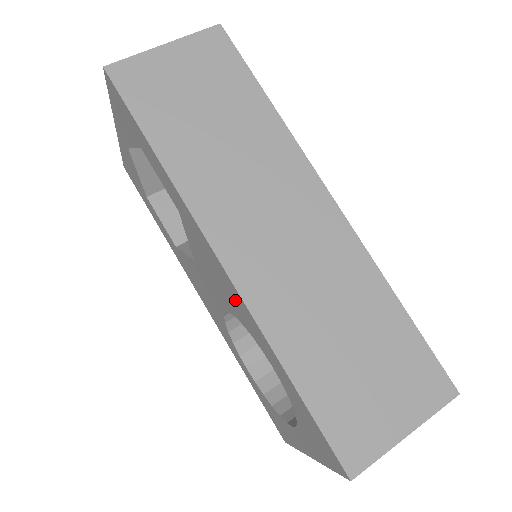
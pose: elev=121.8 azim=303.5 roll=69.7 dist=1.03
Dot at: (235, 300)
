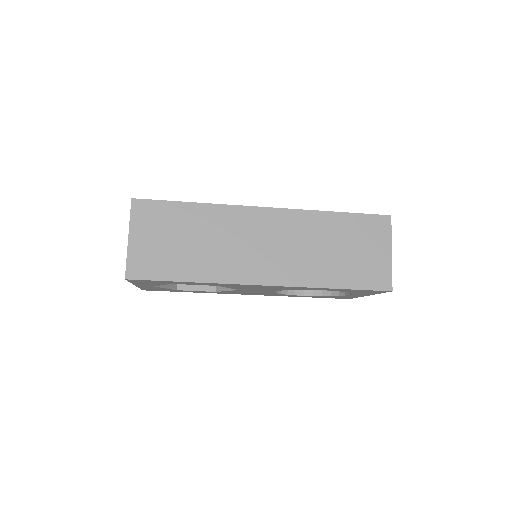
Dot at: occluded
